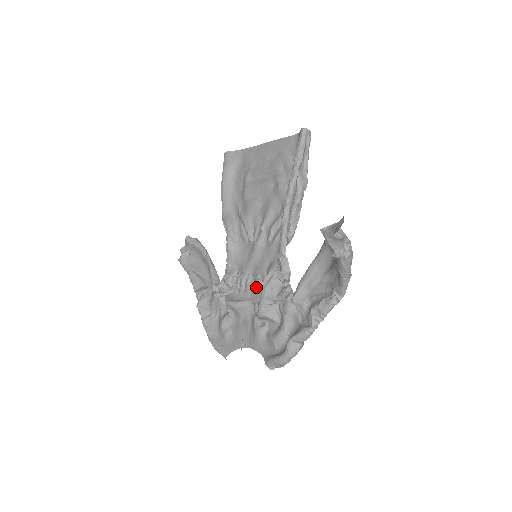
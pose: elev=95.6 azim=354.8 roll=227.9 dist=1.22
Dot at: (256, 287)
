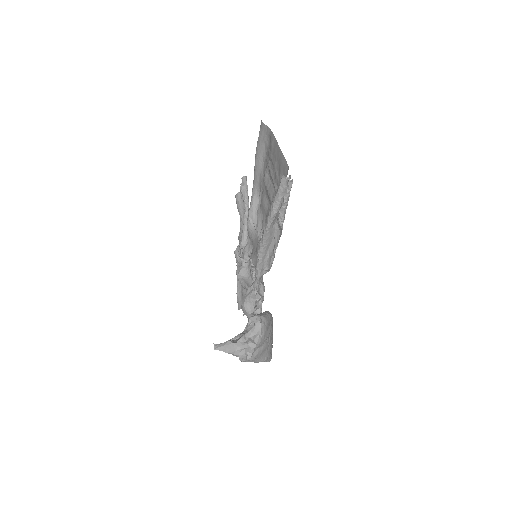
Dot at: occluded
